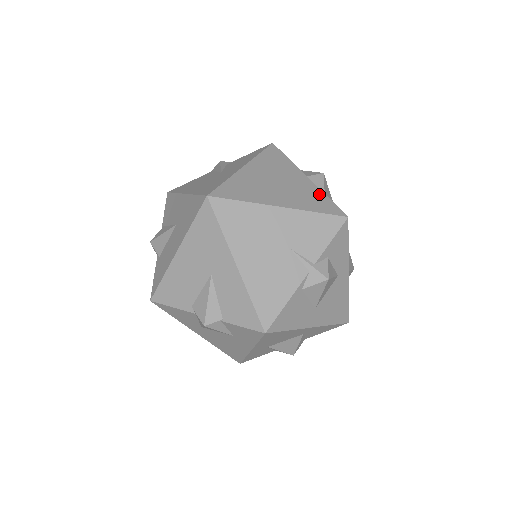
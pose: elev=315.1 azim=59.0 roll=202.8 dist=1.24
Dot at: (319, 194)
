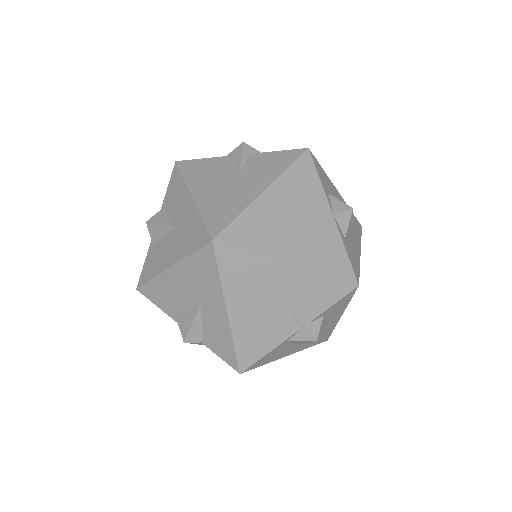
Dot at: (338, 246)
